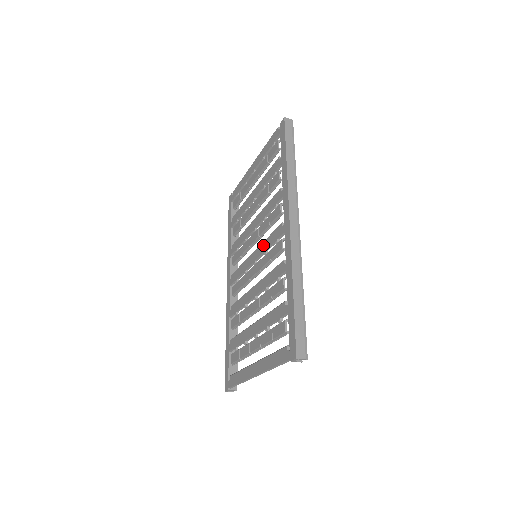
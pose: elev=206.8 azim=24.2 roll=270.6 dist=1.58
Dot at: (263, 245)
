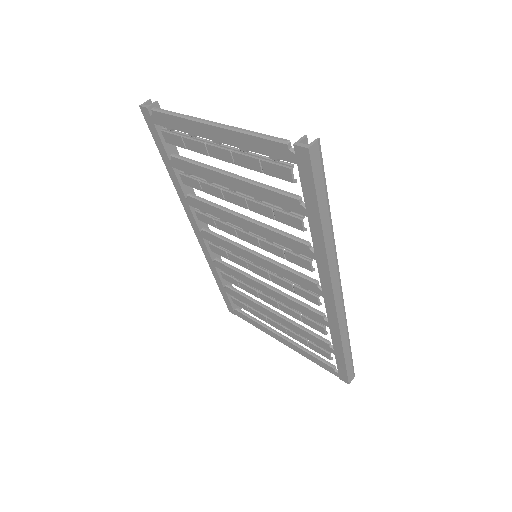
Dot at: (275, 268)
